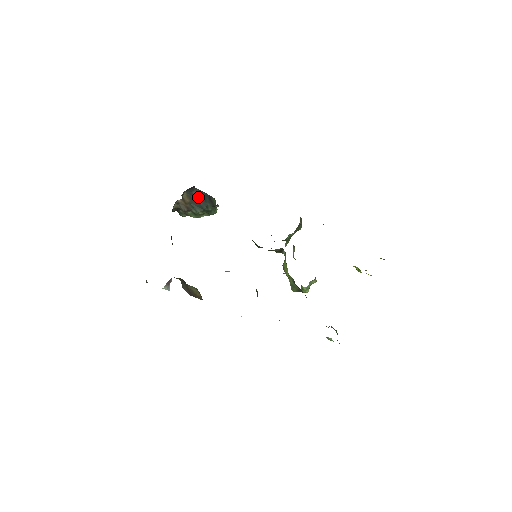
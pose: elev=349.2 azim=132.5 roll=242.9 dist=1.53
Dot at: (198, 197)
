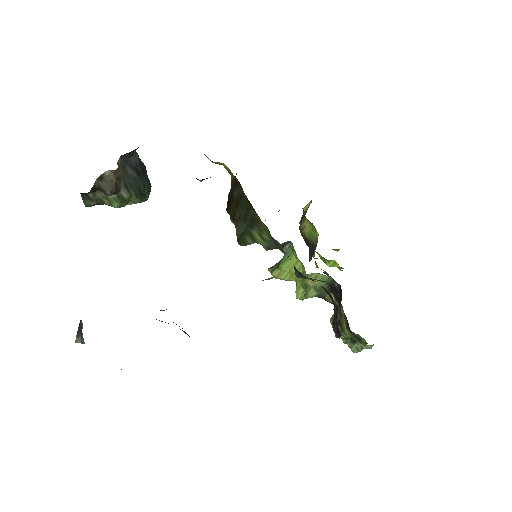
Dot at: (135, 168)
